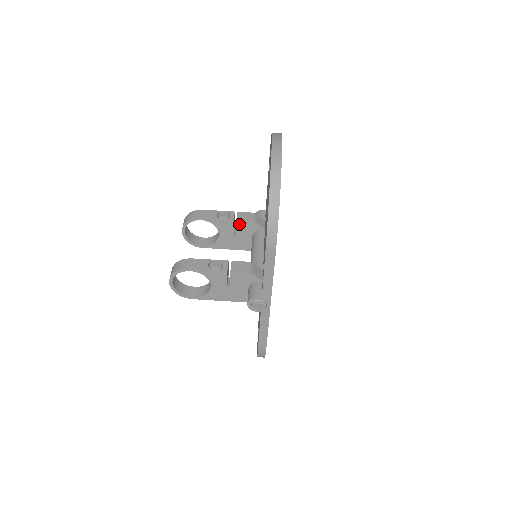
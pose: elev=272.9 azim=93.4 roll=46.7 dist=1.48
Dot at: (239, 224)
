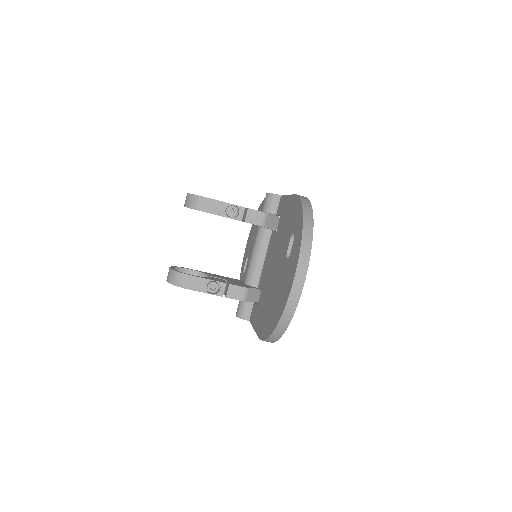
Dot at: (247, 222)
